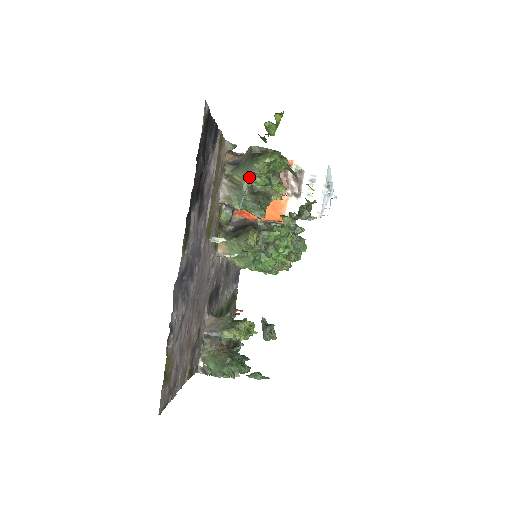
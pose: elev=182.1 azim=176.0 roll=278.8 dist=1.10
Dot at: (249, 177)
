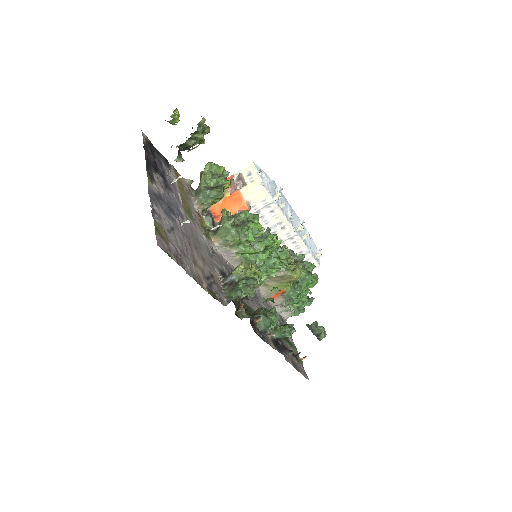
Dot at: occluded
